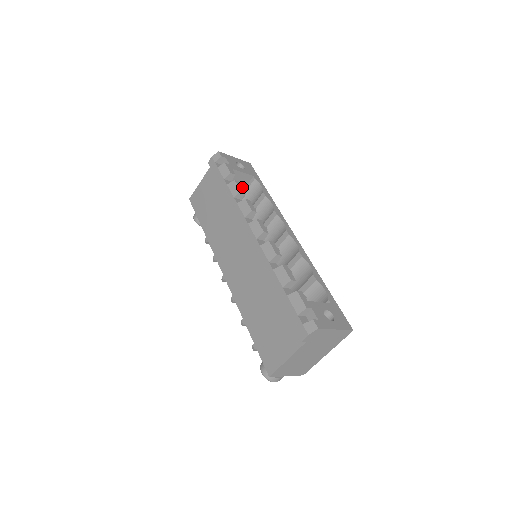
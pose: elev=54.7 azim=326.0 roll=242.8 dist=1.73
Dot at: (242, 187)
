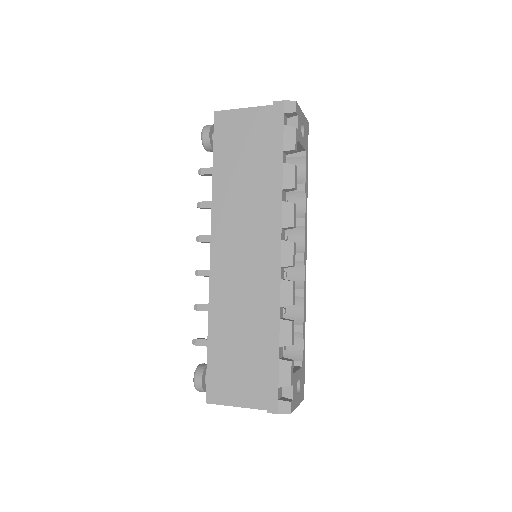
Dot at: occluded
